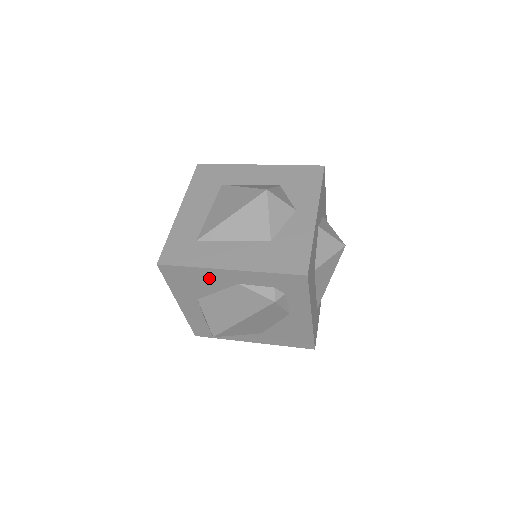
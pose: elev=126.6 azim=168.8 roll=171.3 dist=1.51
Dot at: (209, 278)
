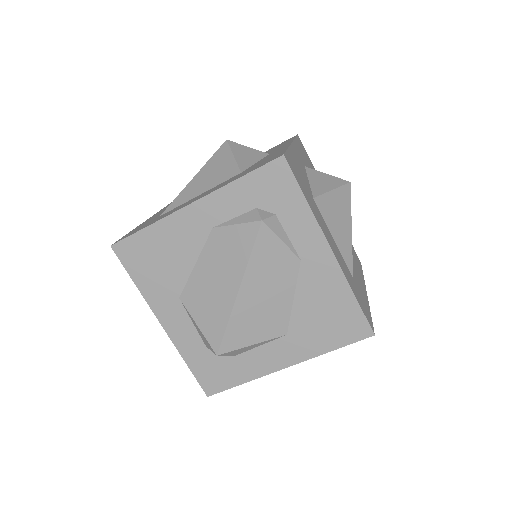
Dot at: (176, 238)
